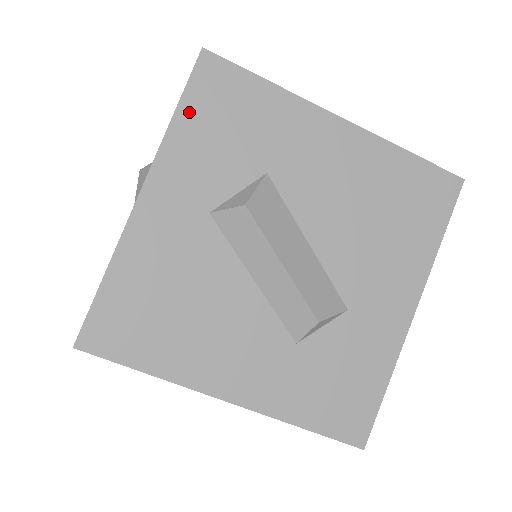
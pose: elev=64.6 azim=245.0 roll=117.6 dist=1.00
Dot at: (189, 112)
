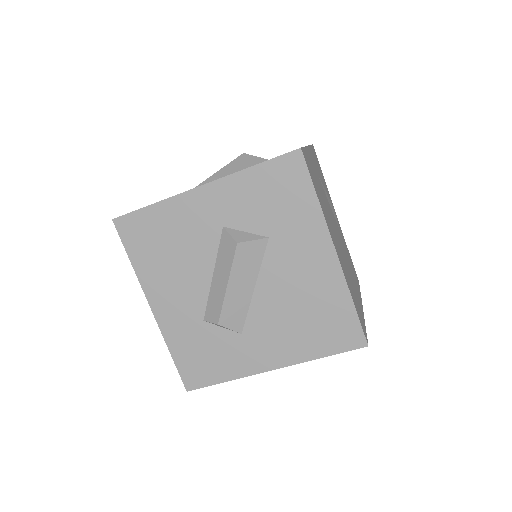
Dot at: (261, 172)
